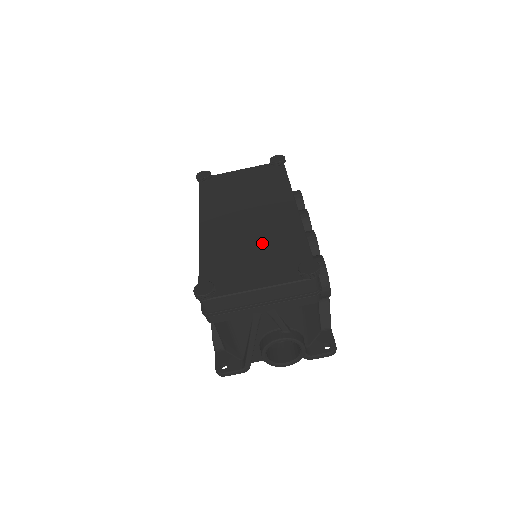
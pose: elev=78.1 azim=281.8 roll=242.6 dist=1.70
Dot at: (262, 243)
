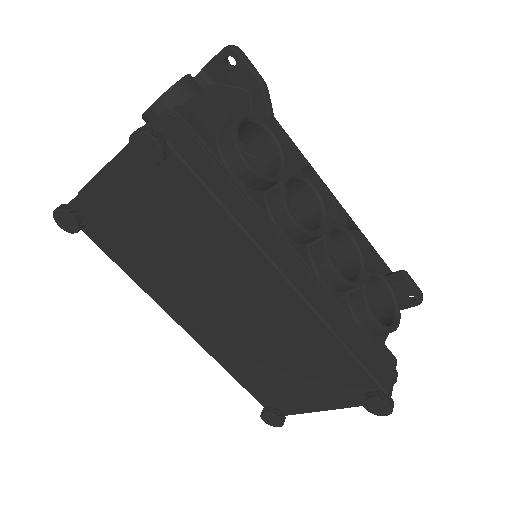
Dot at: (285, 353)
